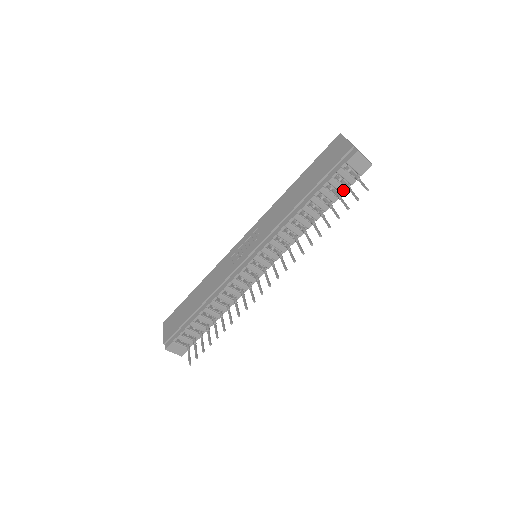
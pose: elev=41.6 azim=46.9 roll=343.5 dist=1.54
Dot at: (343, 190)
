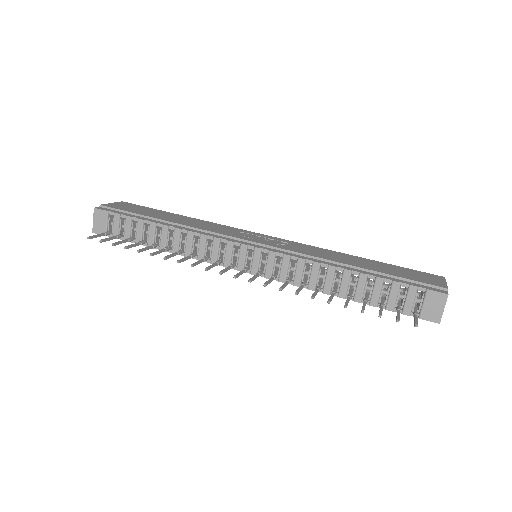
Dot at: (391, 306)
